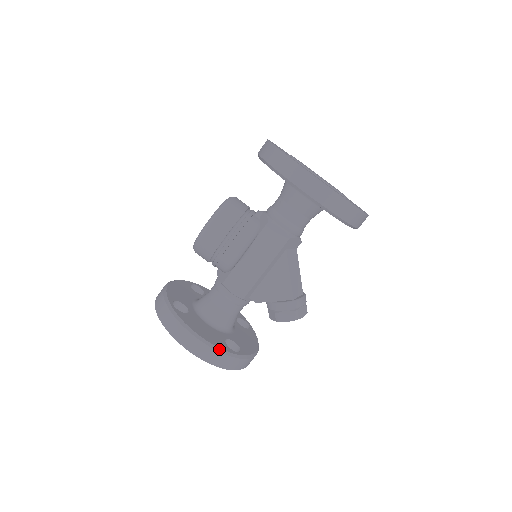
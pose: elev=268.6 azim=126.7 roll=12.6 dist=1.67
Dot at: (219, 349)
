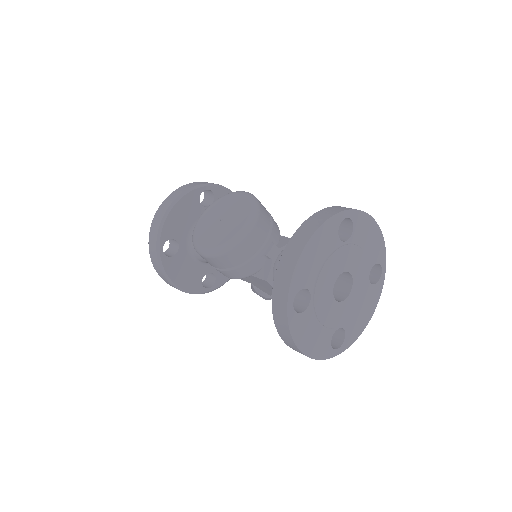
Dot at: (191, 293)
